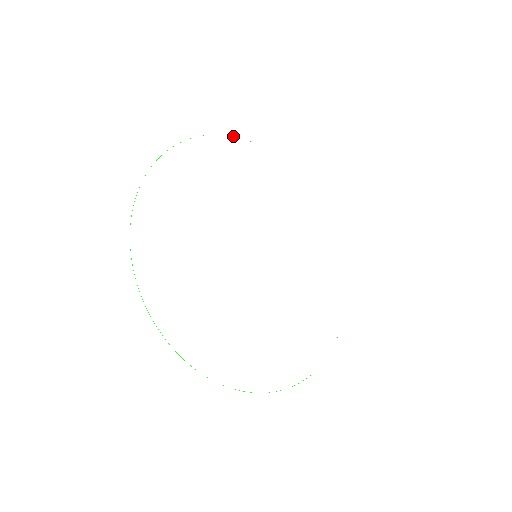
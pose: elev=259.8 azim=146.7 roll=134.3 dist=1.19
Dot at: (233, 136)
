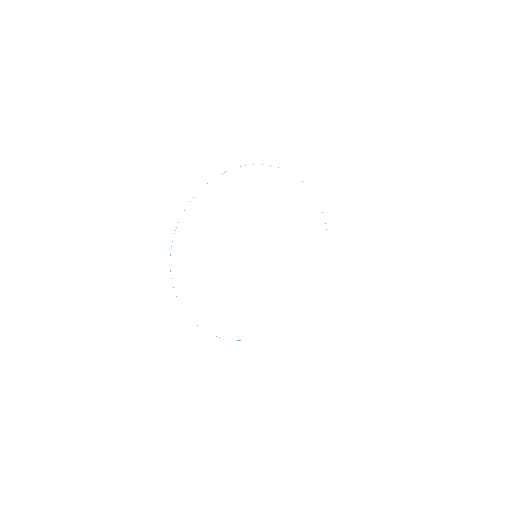
Dot at: occluded
